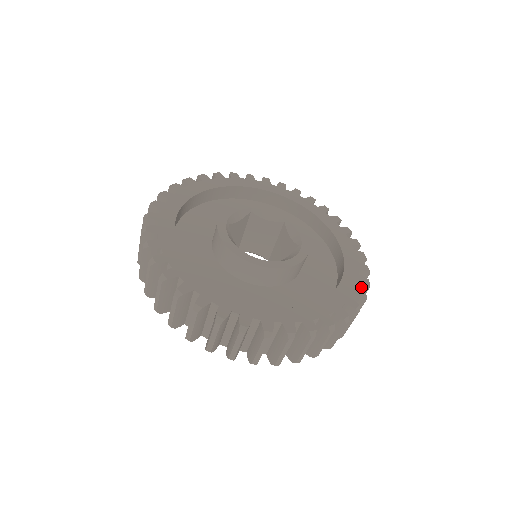
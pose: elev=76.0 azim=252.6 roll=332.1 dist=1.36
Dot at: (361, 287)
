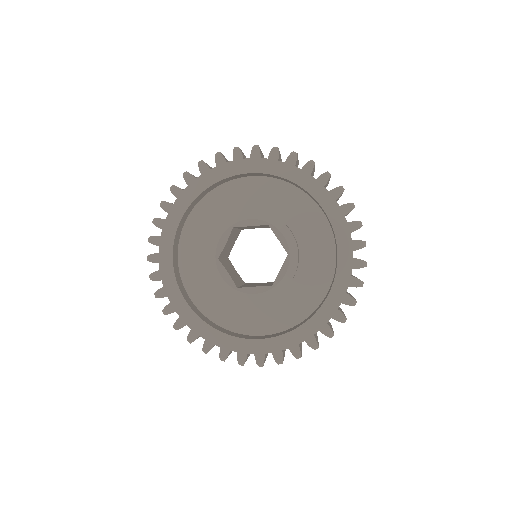
Dot at: (358, 268)
